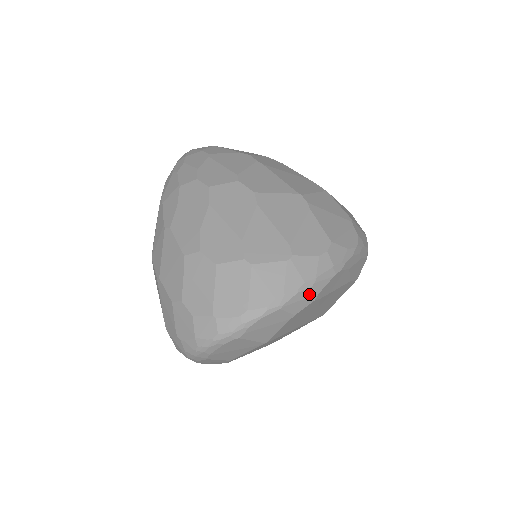
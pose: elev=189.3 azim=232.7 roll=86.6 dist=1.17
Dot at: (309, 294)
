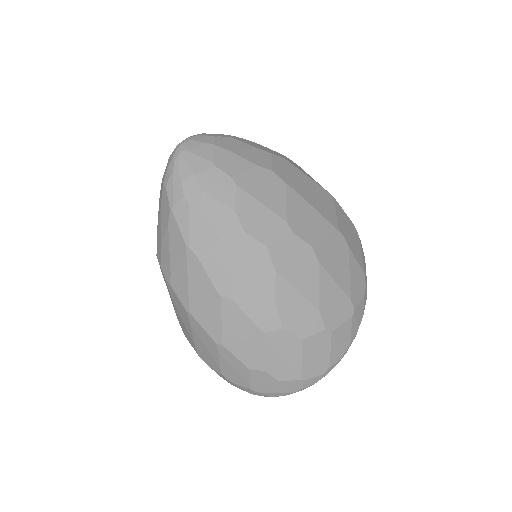
Dot at: occluded
